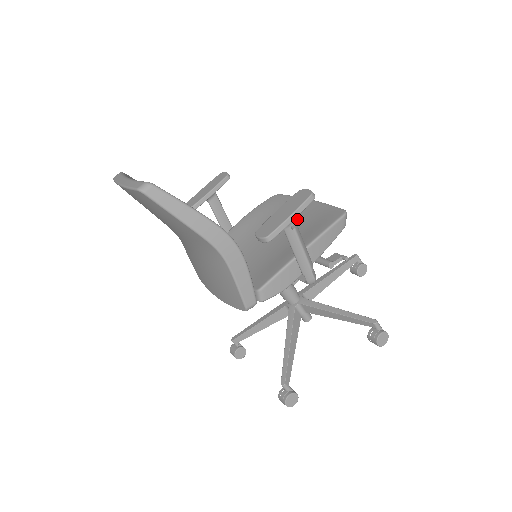
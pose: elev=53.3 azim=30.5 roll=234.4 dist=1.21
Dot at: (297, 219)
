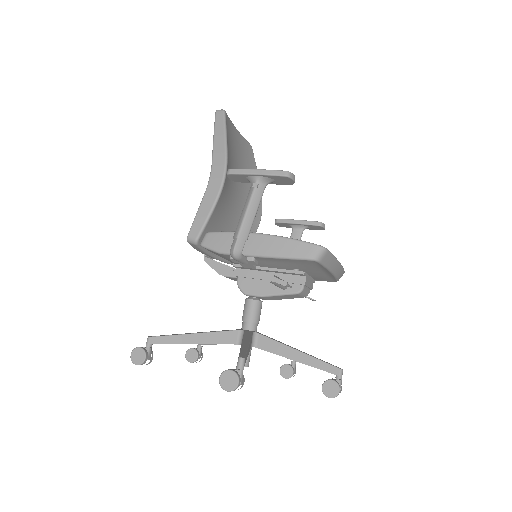
Dot at: occluded
